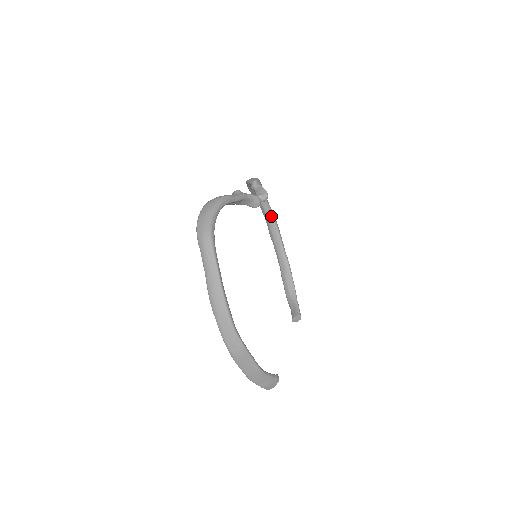
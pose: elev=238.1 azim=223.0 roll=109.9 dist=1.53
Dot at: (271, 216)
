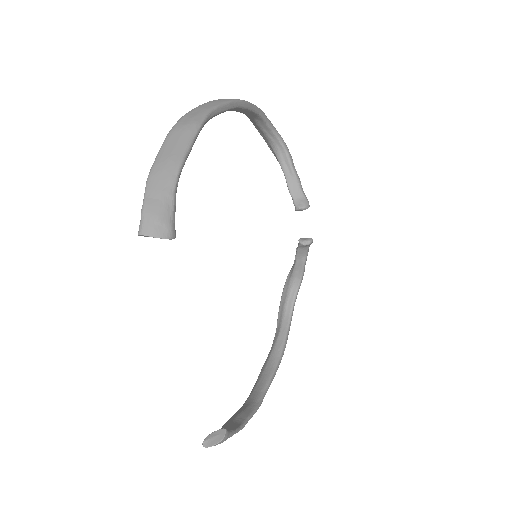
Dot at: (281, 344)
